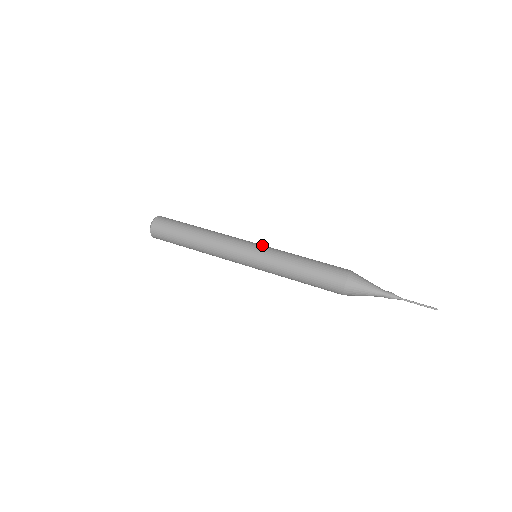
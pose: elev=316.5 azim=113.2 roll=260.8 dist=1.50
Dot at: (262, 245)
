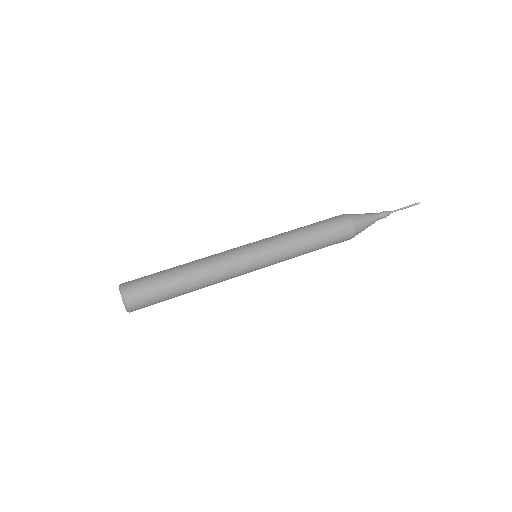
Dot at: (257, 241)
